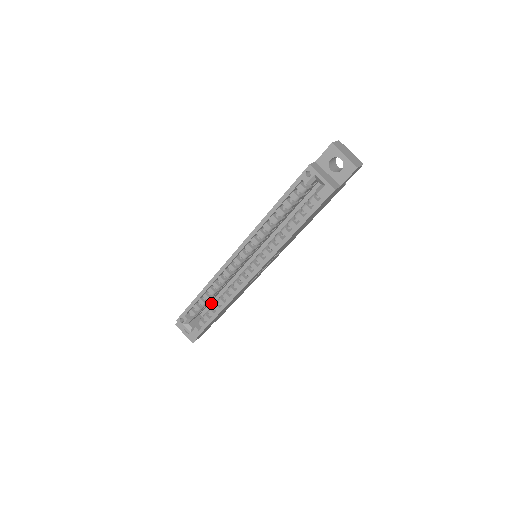
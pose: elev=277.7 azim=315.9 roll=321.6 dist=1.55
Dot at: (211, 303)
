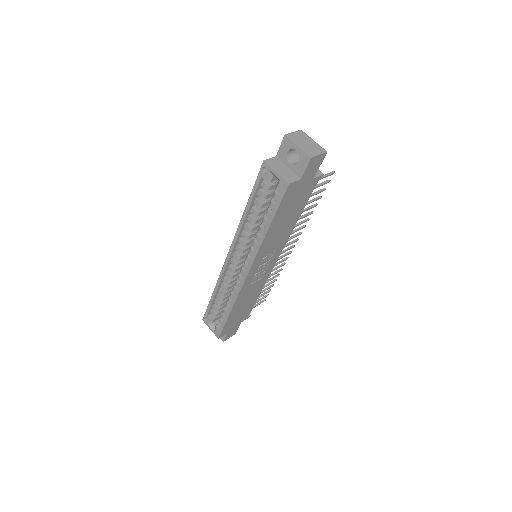
Dot at: occluded
